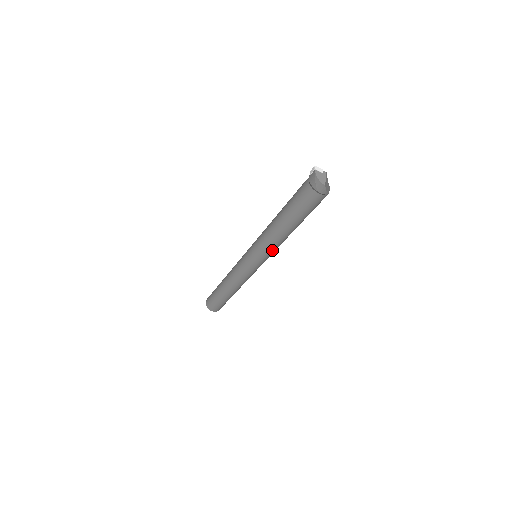
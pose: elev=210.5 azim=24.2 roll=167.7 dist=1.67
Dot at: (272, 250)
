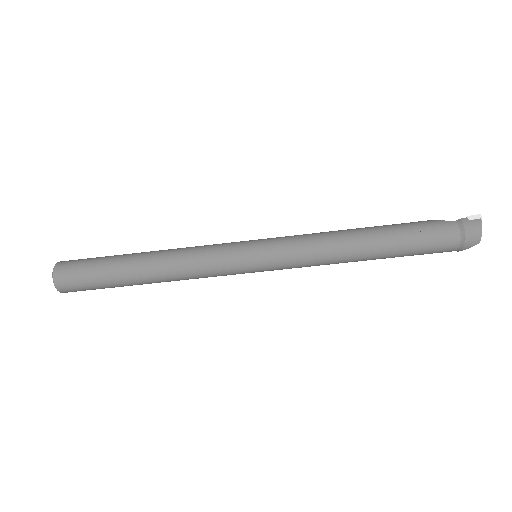
Dot at: (306, 265)
